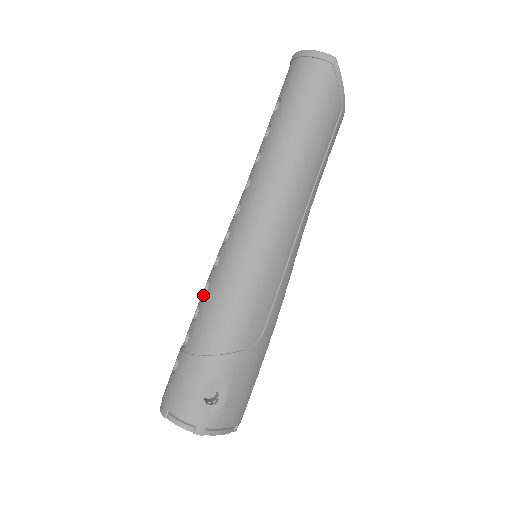
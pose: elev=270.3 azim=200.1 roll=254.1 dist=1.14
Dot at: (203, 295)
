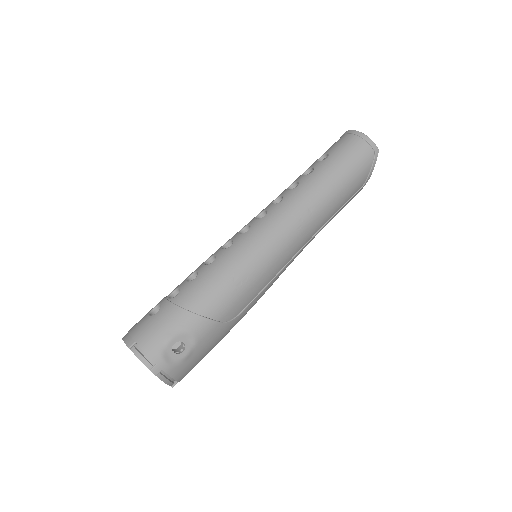
Dot at: (206, 265)
